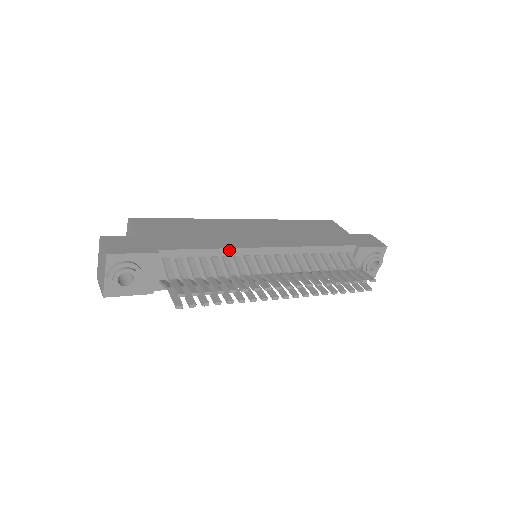
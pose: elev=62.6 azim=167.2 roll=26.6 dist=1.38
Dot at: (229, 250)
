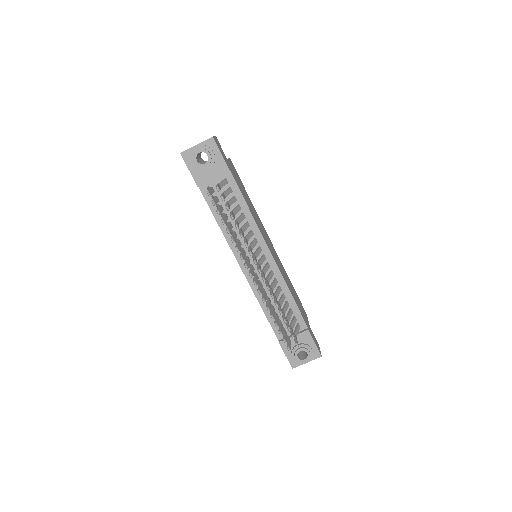
Dot at: (254, 223)
